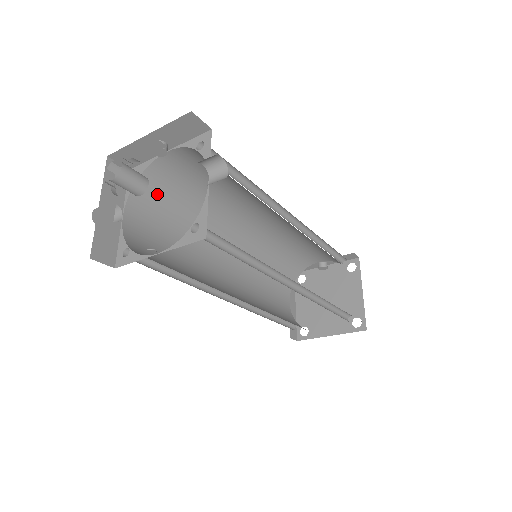
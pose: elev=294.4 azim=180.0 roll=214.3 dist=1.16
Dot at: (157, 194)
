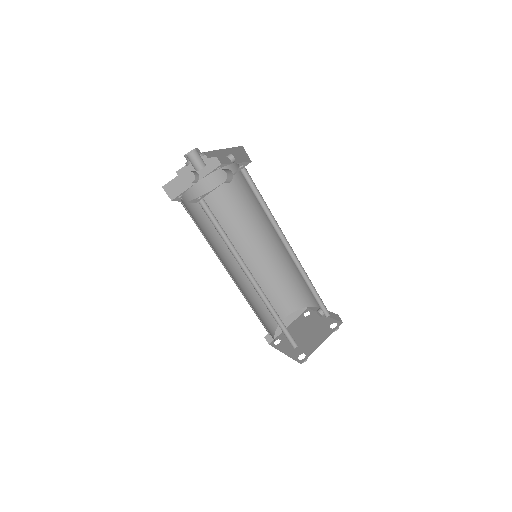
Dot at: (225, 184)
